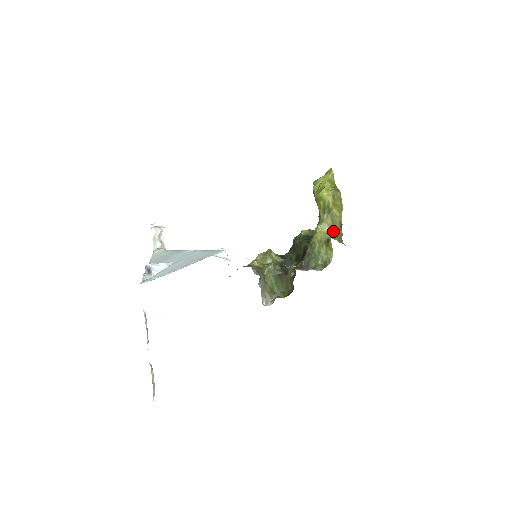
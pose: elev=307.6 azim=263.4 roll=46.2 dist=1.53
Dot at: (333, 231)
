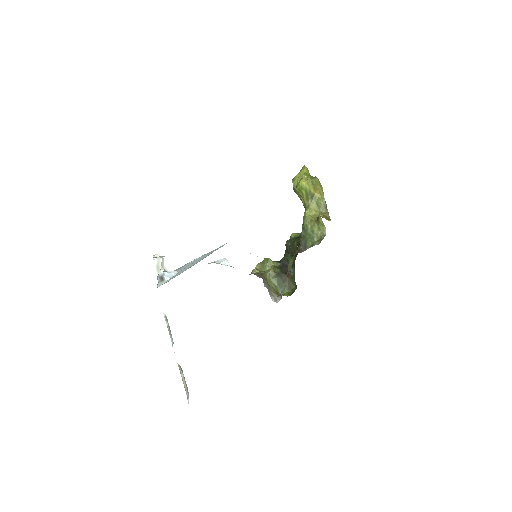
Dot at: (320, 212)
